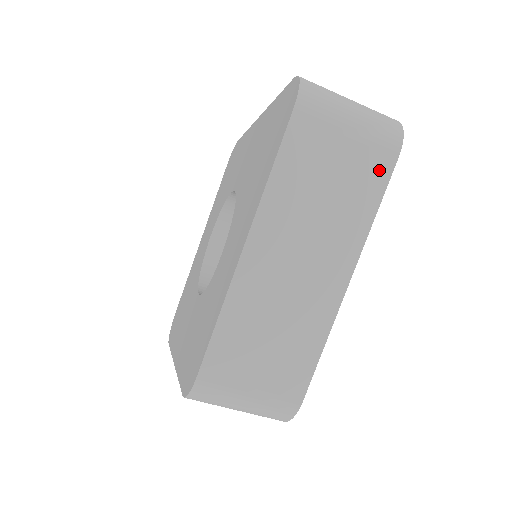
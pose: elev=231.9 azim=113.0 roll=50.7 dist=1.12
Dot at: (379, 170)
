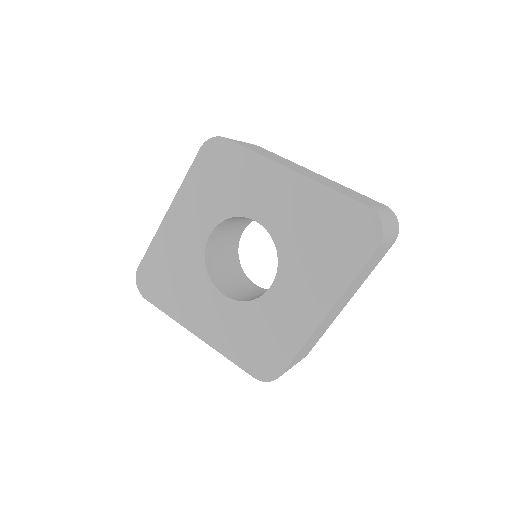
Dot at: (386, 252)
